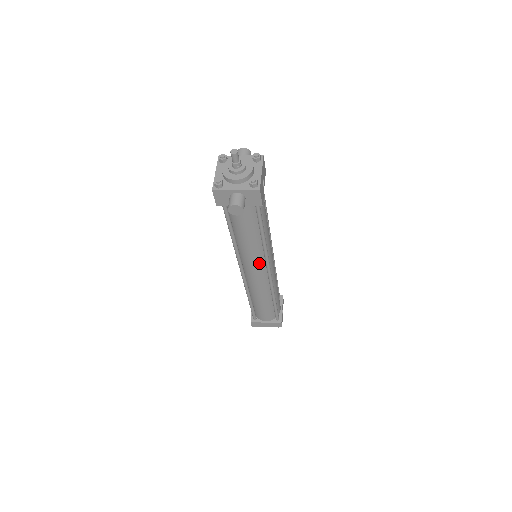
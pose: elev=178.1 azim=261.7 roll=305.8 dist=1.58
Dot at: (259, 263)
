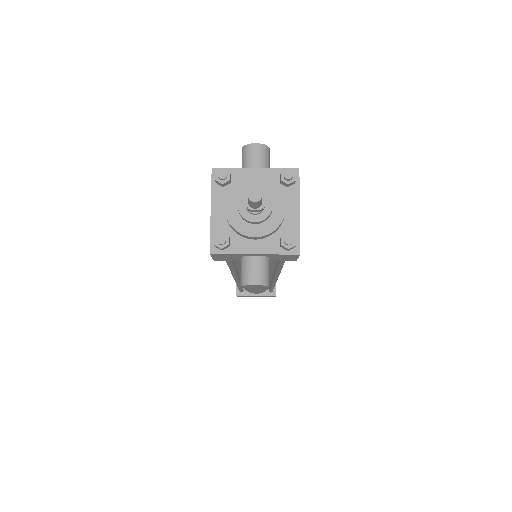
Dot at: occluded
